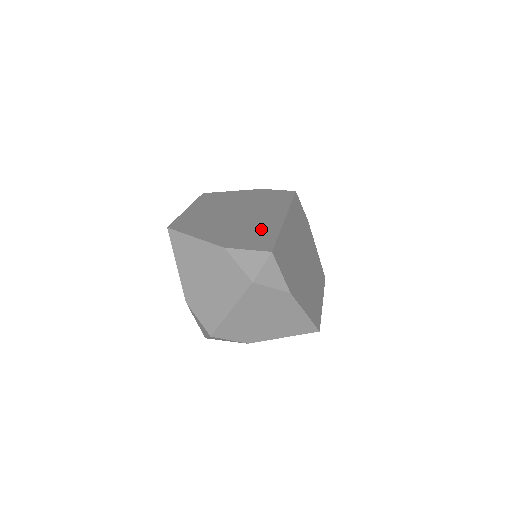
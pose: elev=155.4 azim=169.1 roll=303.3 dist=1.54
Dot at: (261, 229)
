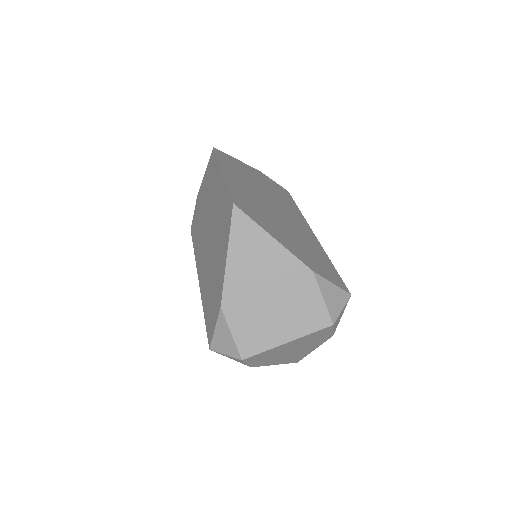
Dot at: (315, 249)
